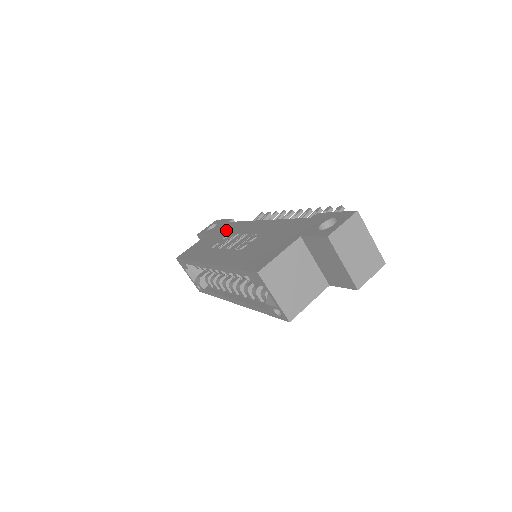
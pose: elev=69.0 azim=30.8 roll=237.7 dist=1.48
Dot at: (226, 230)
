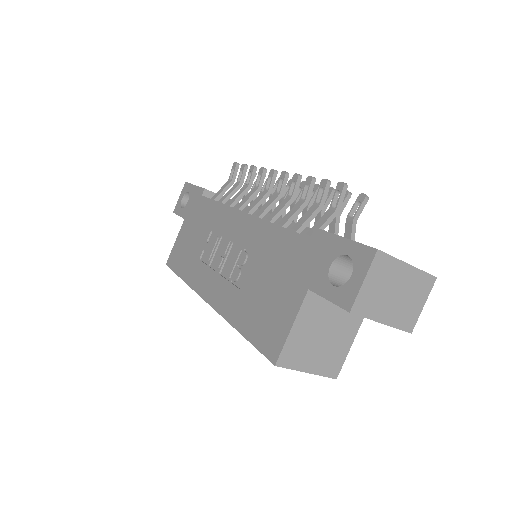
Dot at: (204, 219)
